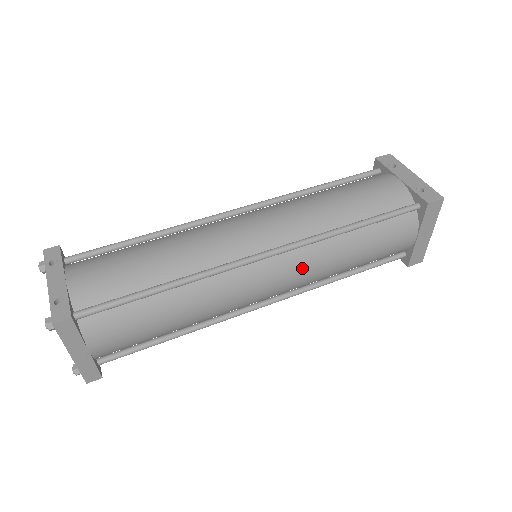
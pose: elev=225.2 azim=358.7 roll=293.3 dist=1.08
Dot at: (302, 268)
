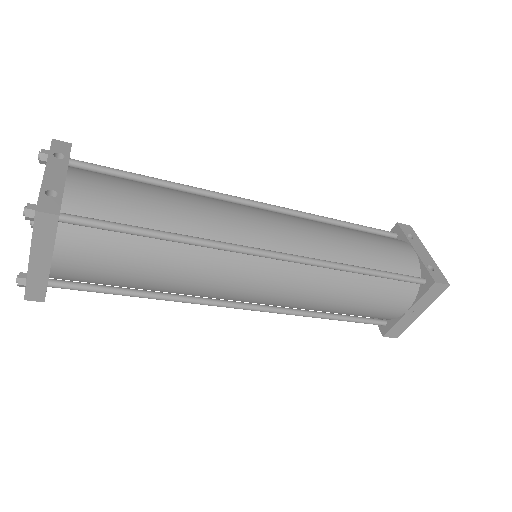
Dot at: (299, 286)
